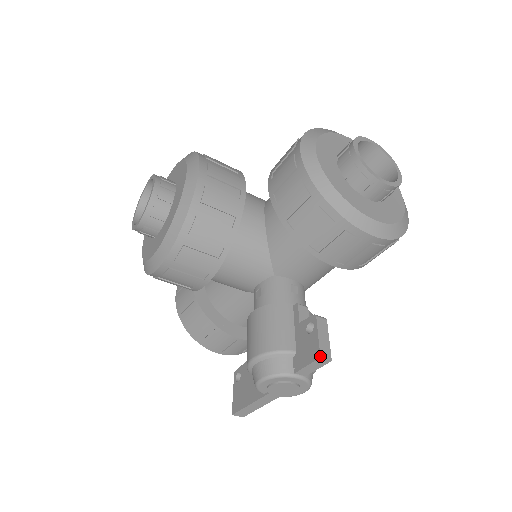
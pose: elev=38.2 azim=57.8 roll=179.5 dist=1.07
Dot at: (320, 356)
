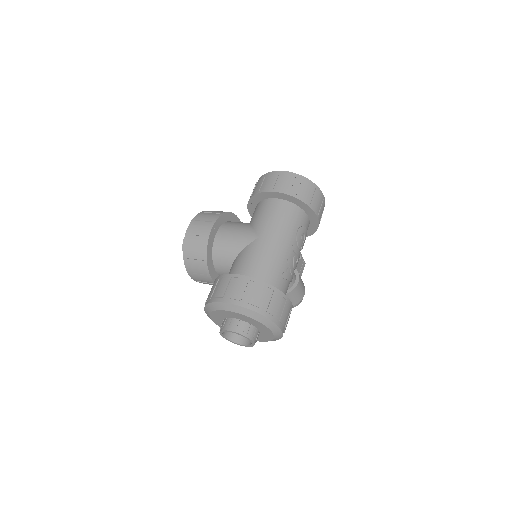
Dot at: occluded
